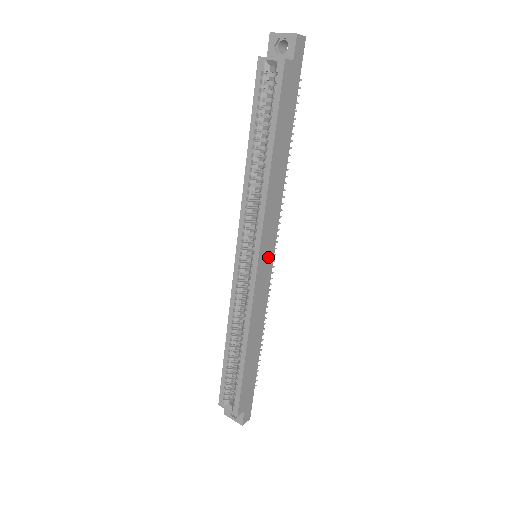
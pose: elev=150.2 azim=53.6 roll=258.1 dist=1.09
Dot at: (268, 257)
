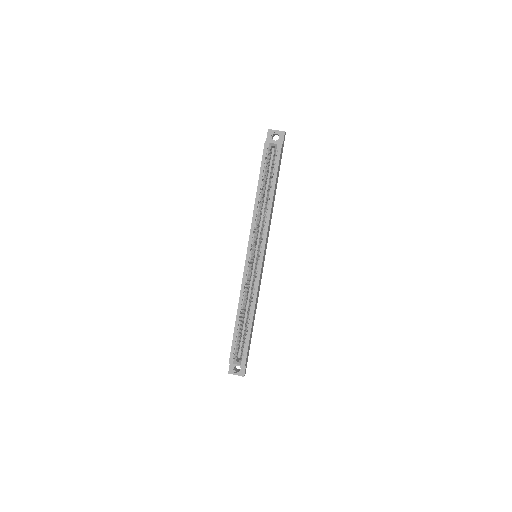
Dot at: (264, 256)
